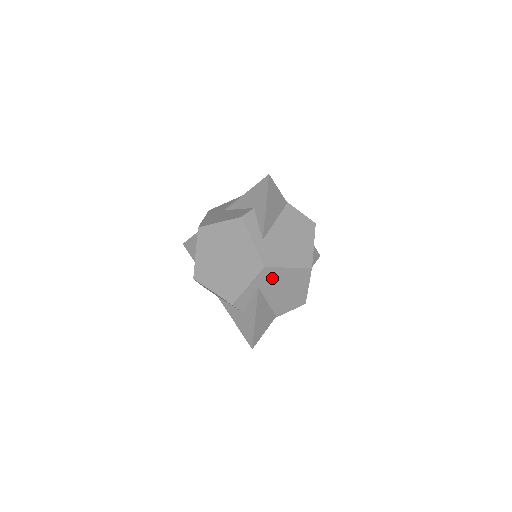
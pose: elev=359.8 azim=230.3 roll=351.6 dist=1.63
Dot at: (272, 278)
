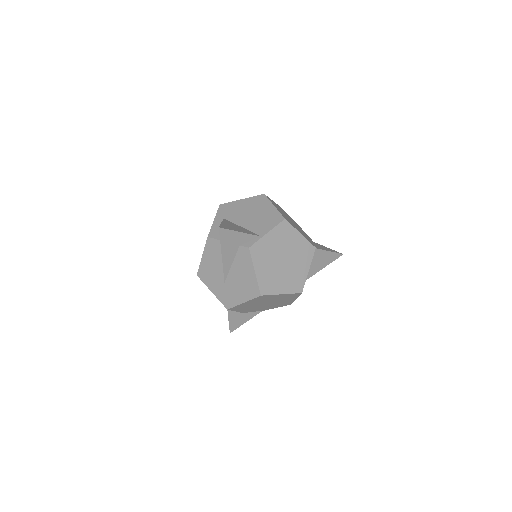
Dot at: (232, 210)
